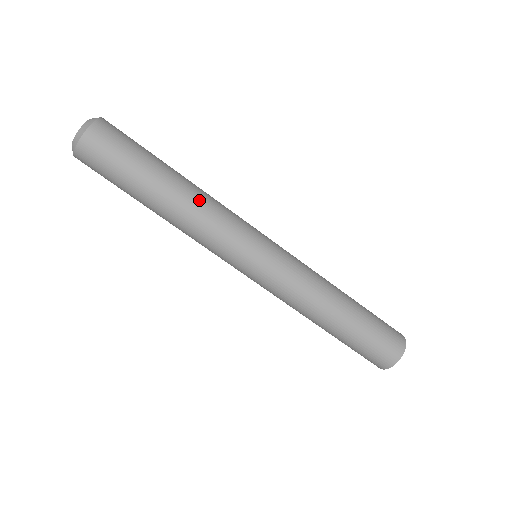
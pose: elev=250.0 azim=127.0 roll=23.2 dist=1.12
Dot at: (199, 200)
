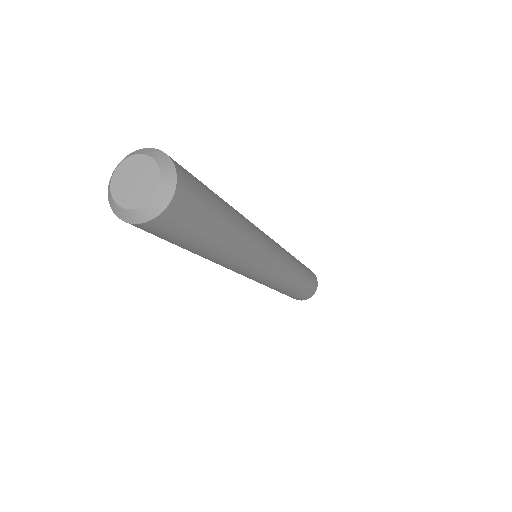
Dot at: (244, 251)
